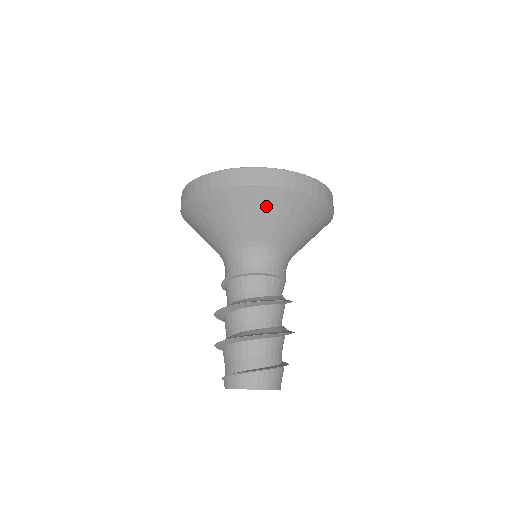
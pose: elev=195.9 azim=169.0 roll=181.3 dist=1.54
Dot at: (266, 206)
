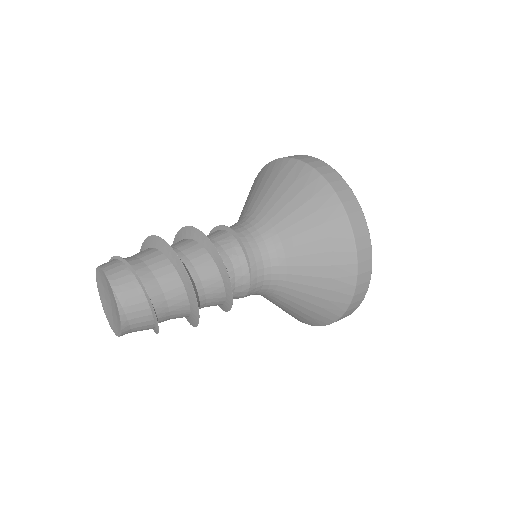
Dot at: (300, 189)
